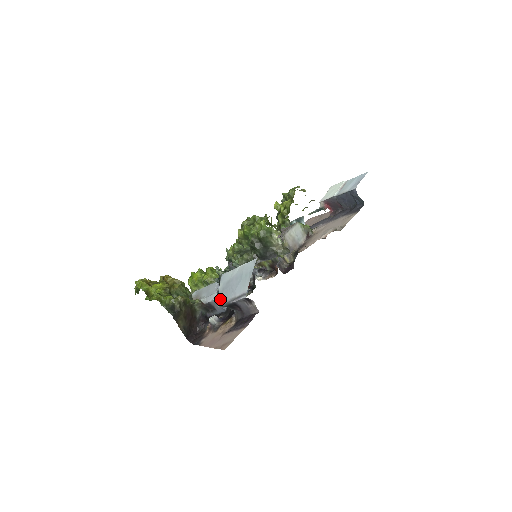
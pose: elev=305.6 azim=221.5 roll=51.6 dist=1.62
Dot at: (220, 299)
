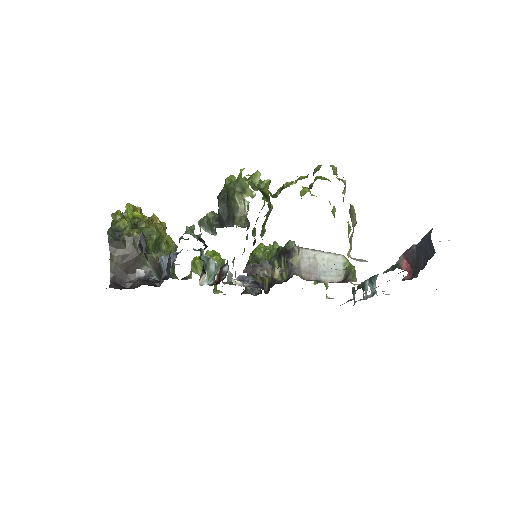
Dot at: occluded
